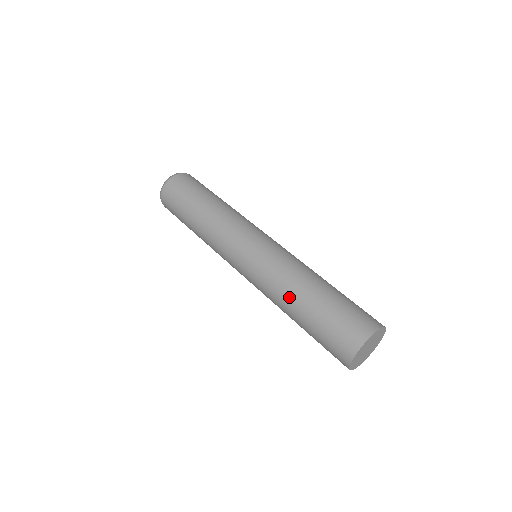
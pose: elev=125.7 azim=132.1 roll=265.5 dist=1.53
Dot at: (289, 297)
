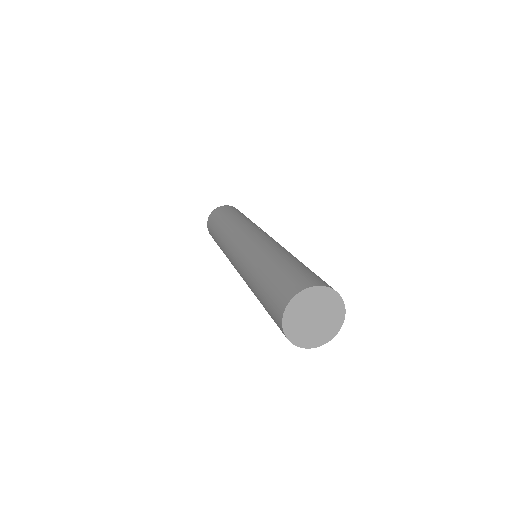
Dot at: (253, 271)
